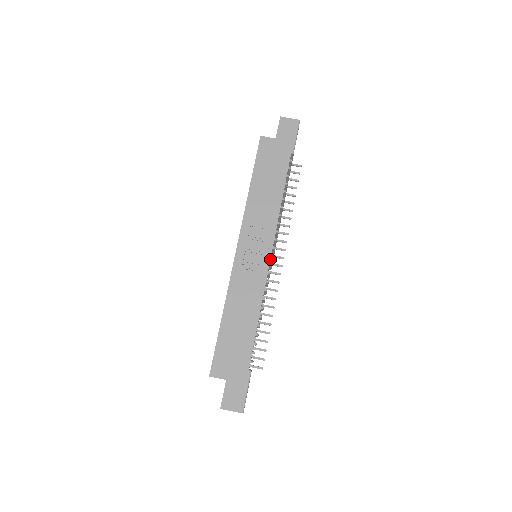
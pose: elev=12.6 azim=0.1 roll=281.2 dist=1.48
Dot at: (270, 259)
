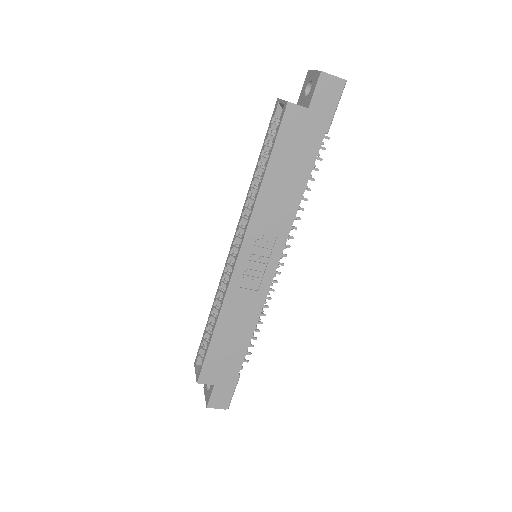
Dot at: (274, 268)
